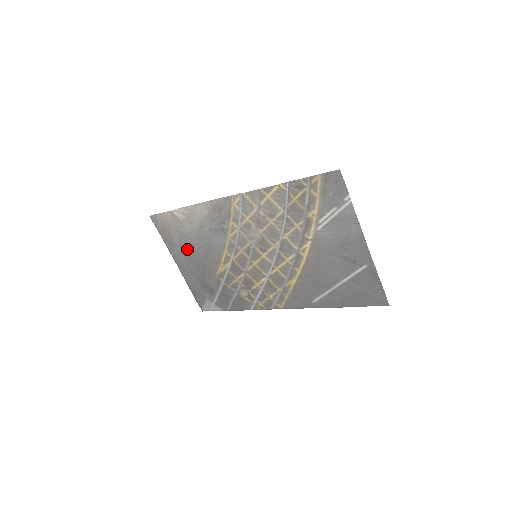
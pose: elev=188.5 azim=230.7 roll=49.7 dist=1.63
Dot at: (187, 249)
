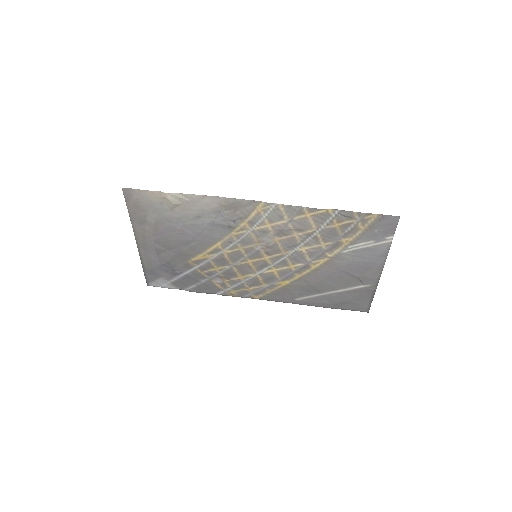
Dot at: (163, 231)
